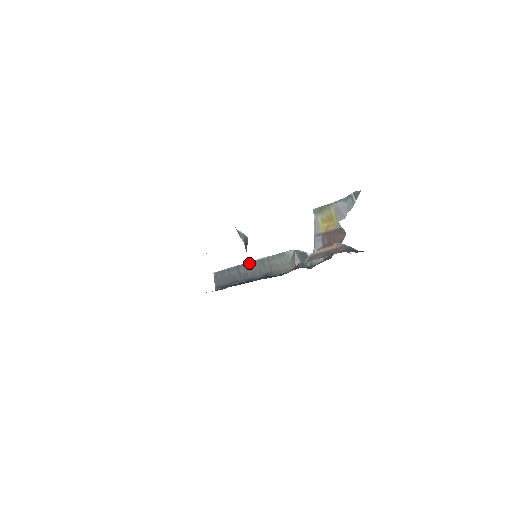
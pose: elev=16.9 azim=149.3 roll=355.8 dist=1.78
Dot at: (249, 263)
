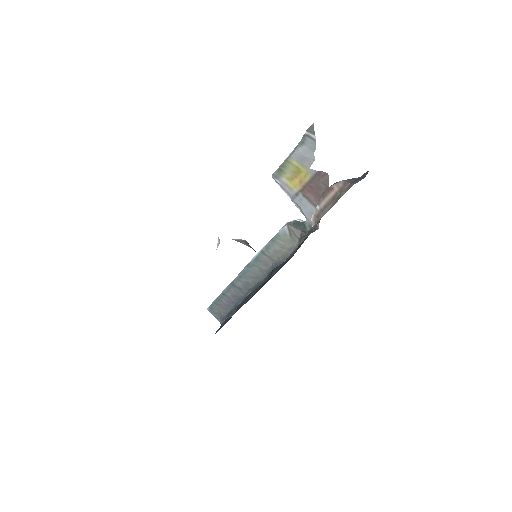
Dot at: (243, 271)
